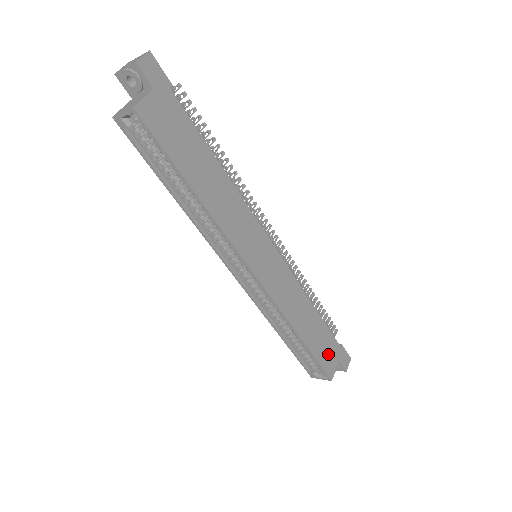
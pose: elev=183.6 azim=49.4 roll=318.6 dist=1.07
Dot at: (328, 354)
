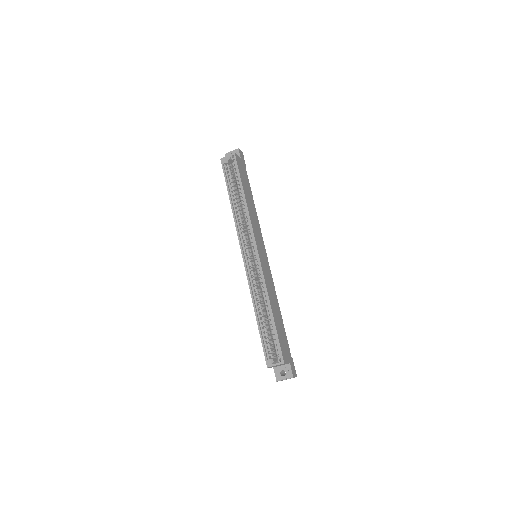
Dot at: (284, 346)
